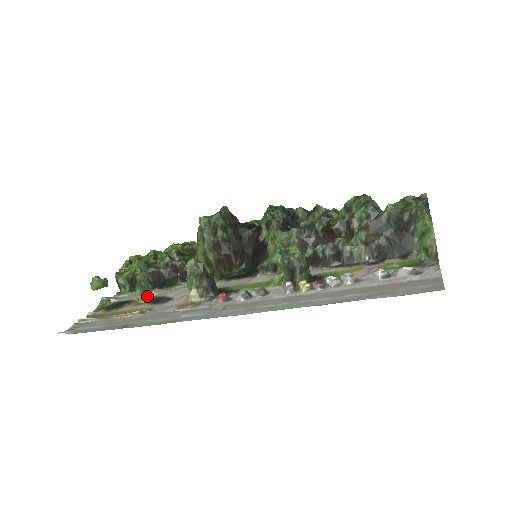
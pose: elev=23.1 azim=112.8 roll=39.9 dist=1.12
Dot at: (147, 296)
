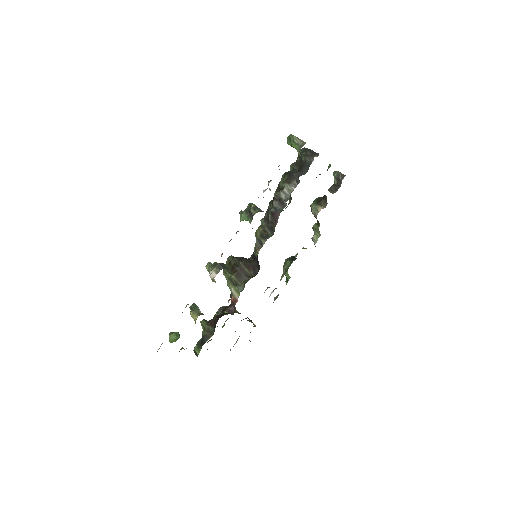
Dot at: (197, 314)
